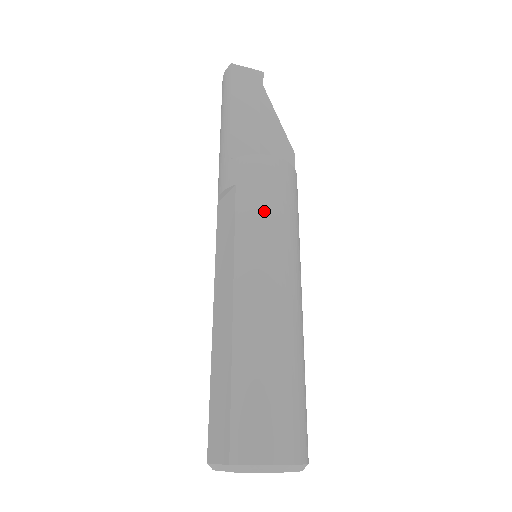
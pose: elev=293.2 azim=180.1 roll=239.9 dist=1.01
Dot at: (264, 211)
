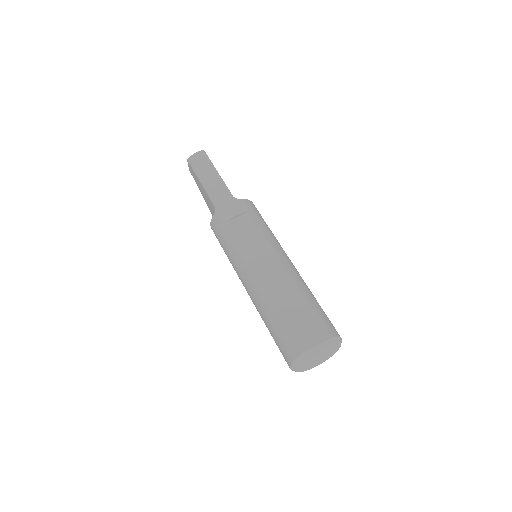
Dot at: (269, 228)
